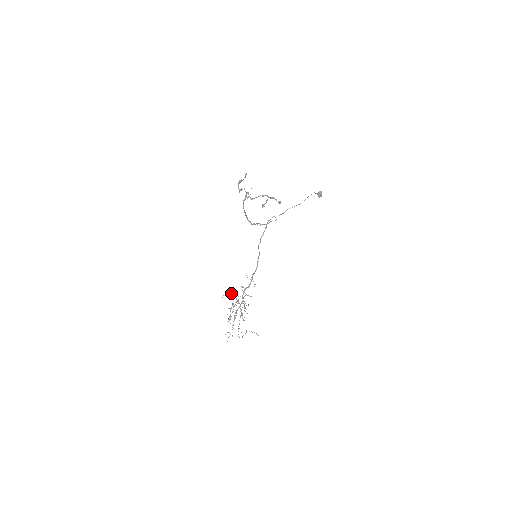
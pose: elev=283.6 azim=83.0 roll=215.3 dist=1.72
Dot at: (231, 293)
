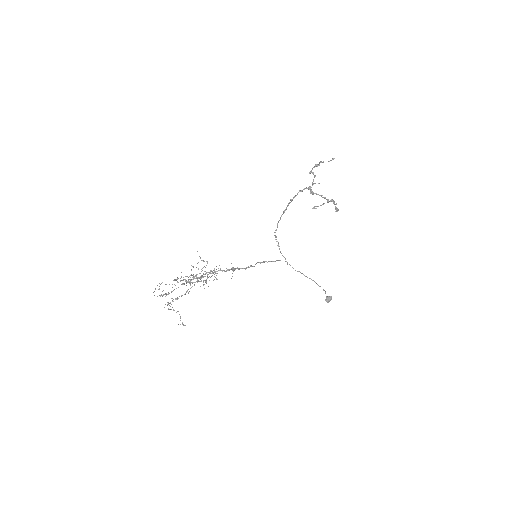
Dot at: occluded
